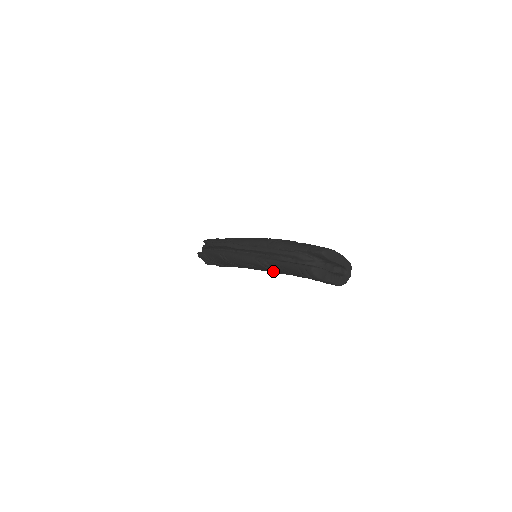
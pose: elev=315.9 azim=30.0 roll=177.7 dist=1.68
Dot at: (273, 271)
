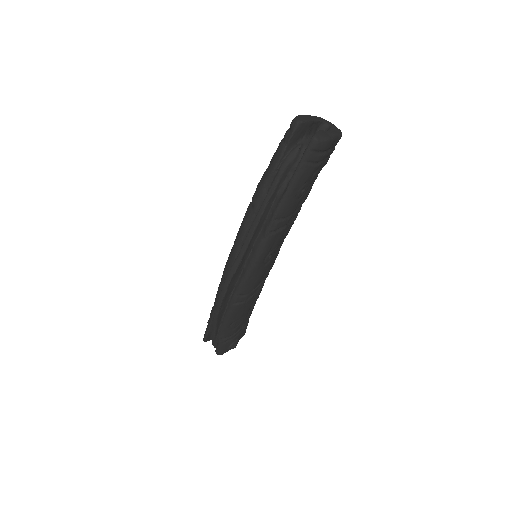
Dot at: (286, 231)
